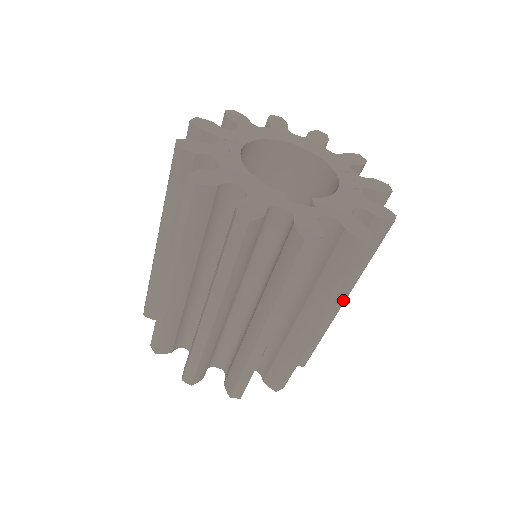
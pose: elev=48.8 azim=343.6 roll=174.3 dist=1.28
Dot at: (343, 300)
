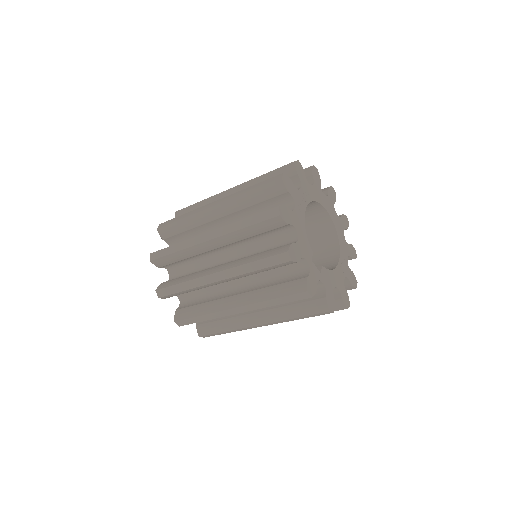
Dot at: occluded
